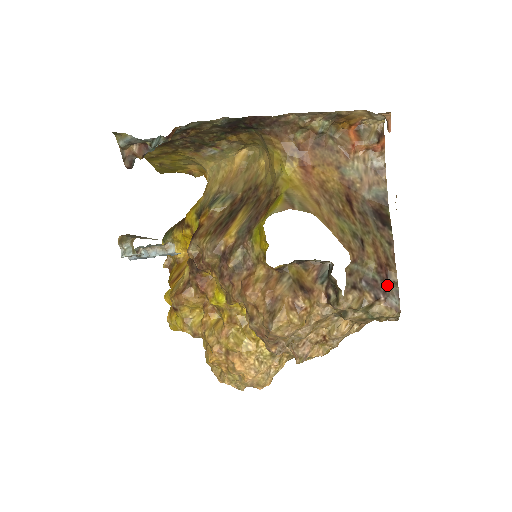
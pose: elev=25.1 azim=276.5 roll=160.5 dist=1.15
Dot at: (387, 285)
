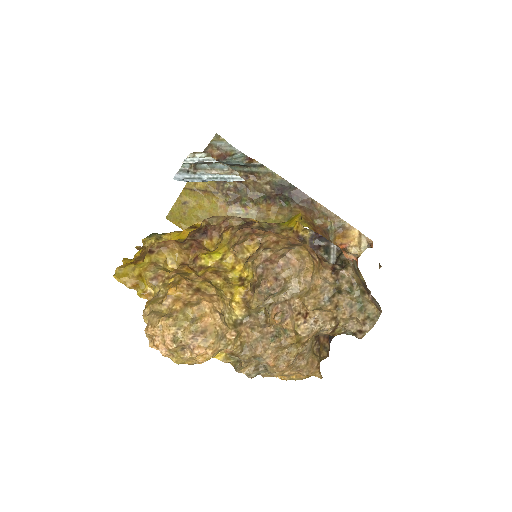
Dot at: occluded
